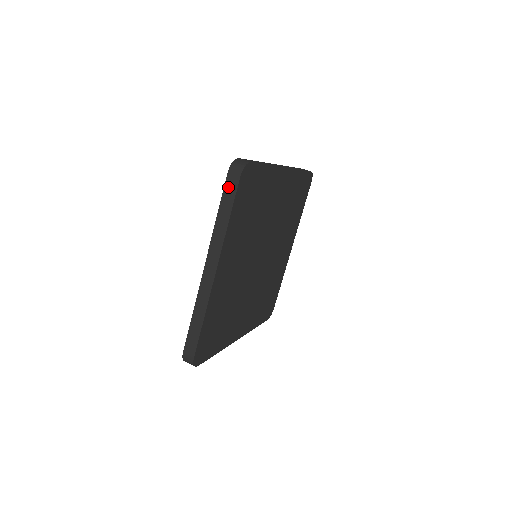
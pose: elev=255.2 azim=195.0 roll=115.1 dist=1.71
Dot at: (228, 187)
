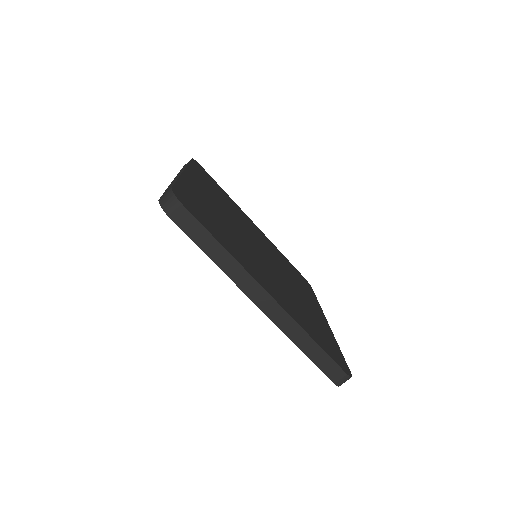
Dot at: (187, 228)
